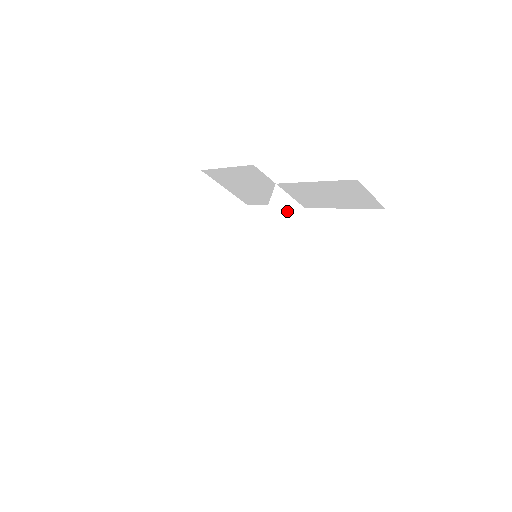
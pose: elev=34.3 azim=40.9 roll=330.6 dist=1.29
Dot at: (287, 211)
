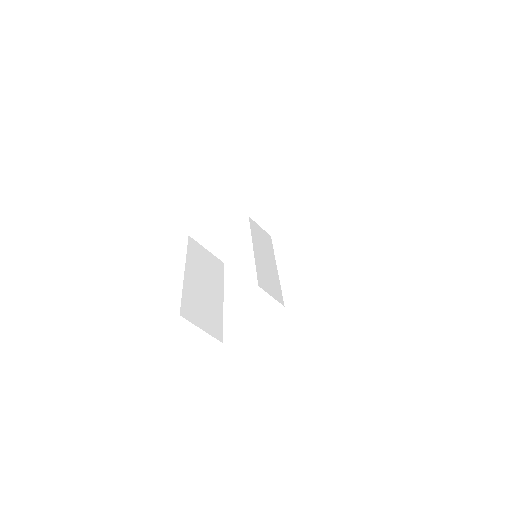
Dot at: (262, 234)
